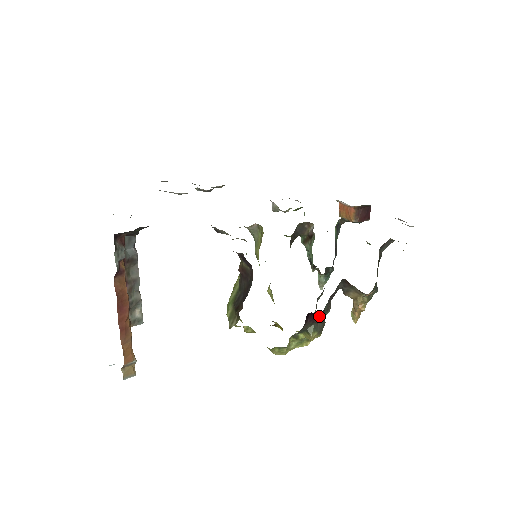
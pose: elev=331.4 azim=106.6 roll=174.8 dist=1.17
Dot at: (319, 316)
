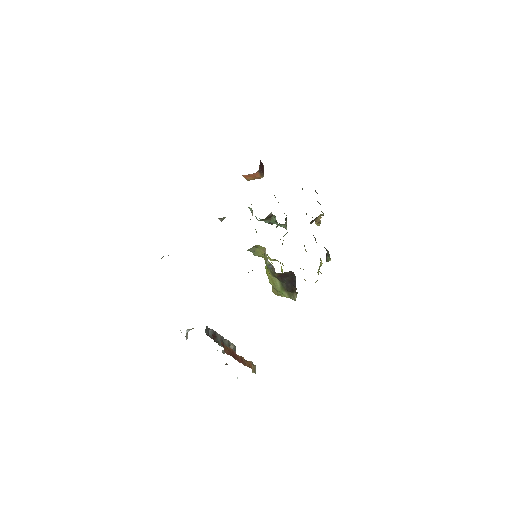
Dot at: (327, 251)
